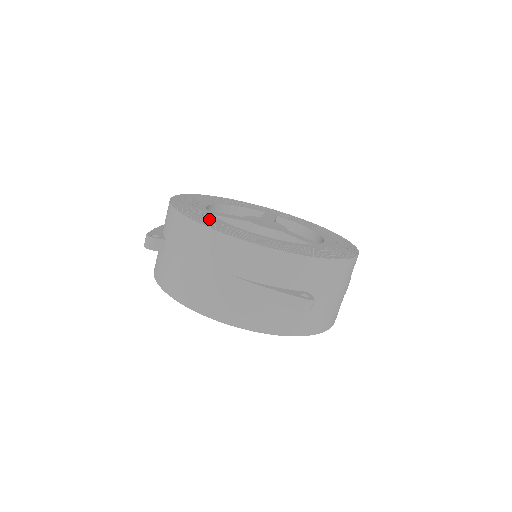
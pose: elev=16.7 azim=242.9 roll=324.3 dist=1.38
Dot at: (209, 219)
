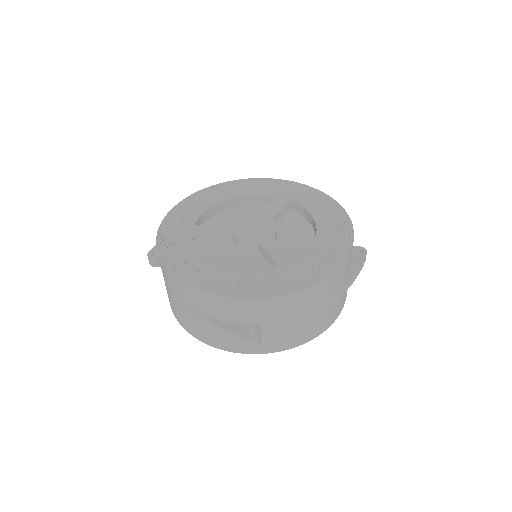
Dot at: (180, 248)
